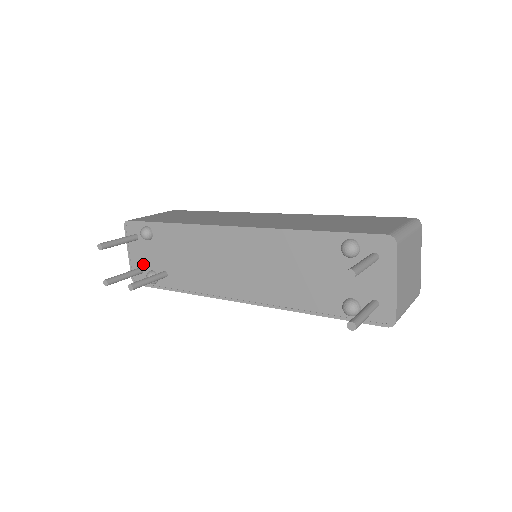
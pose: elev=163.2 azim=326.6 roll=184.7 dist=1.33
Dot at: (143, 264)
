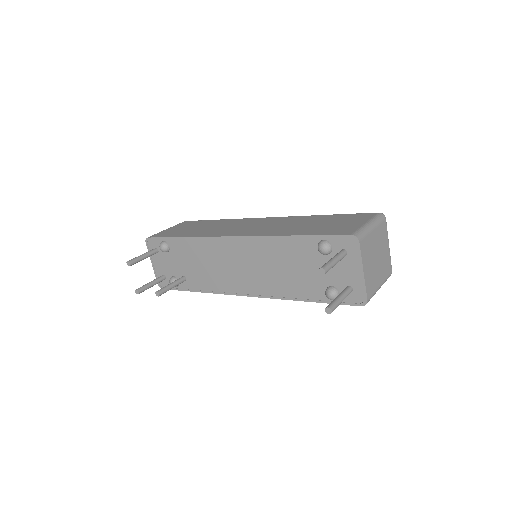
Dot at: (165, 272)
